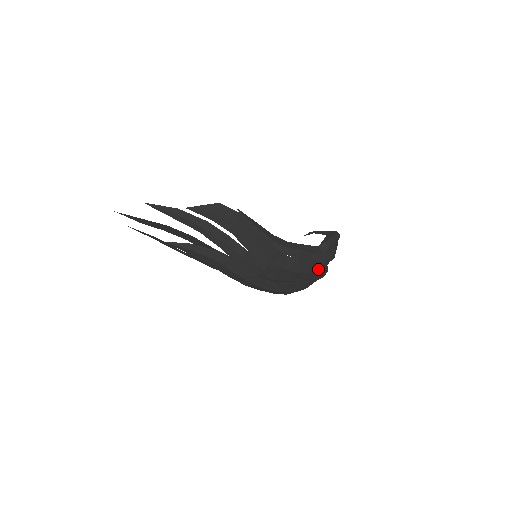
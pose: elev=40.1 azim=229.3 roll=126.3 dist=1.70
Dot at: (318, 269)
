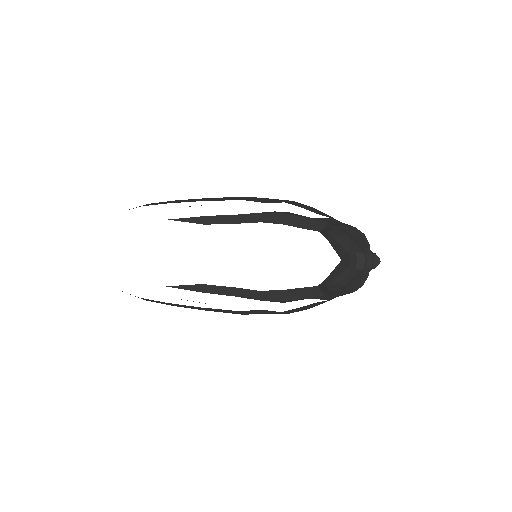
Dot at: occluded
